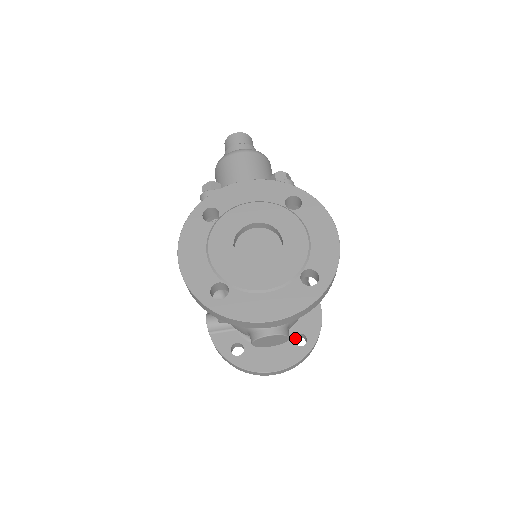
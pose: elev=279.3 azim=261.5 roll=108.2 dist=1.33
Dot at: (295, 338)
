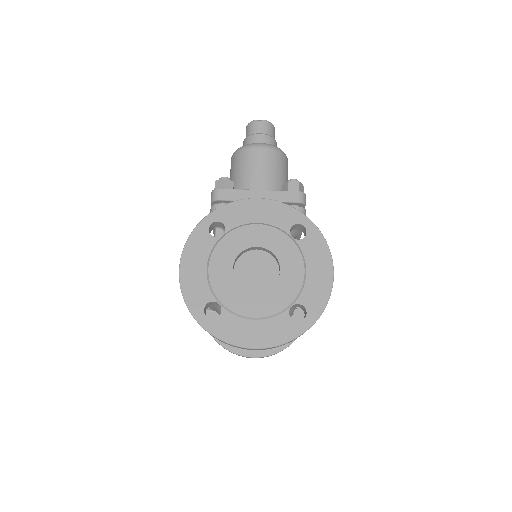
Dot at: occluded
